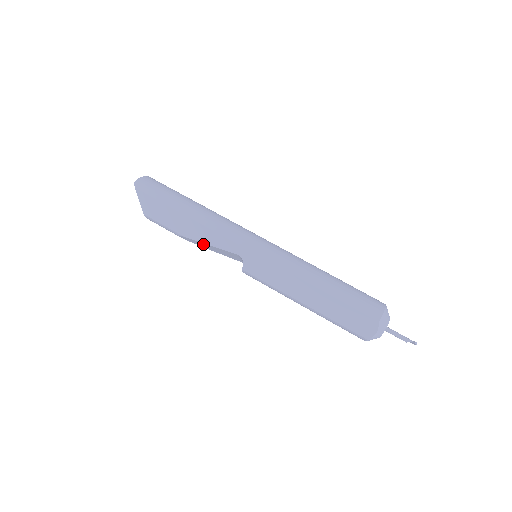
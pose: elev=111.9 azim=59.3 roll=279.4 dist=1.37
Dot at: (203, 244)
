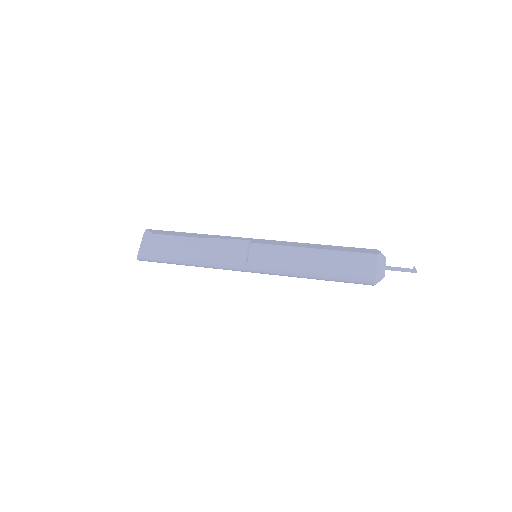
Dot at: (209, 243)
